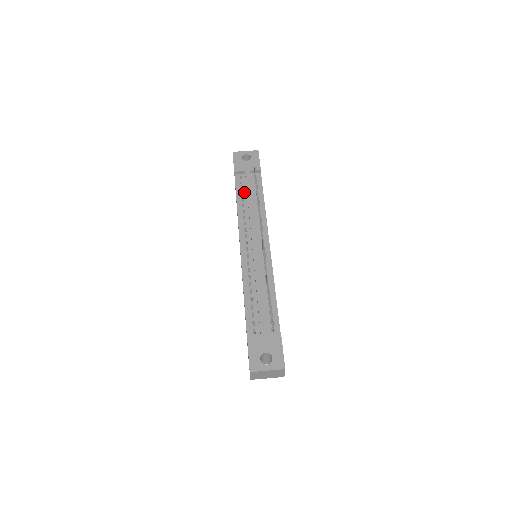
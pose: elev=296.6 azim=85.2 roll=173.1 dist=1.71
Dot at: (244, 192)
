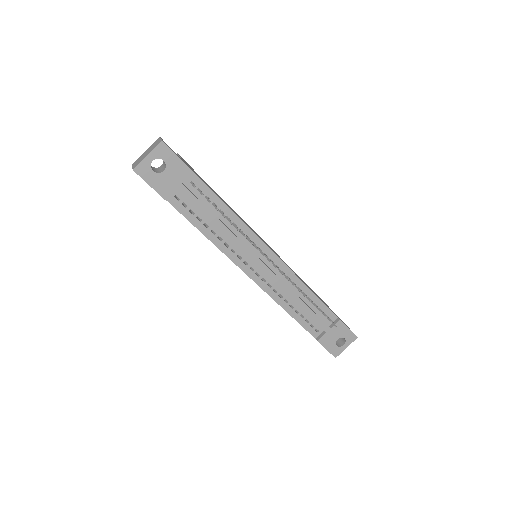
Dot at: (199, 215)
